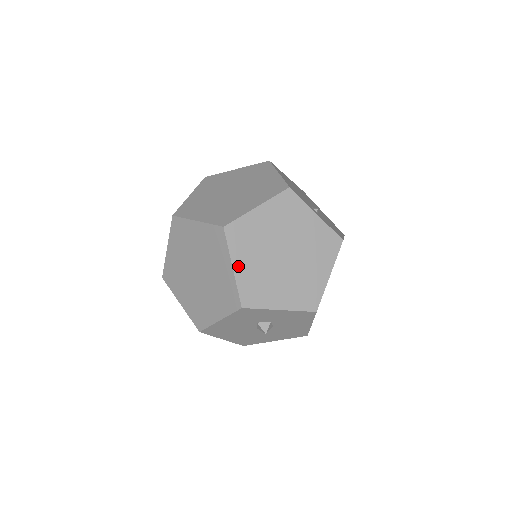
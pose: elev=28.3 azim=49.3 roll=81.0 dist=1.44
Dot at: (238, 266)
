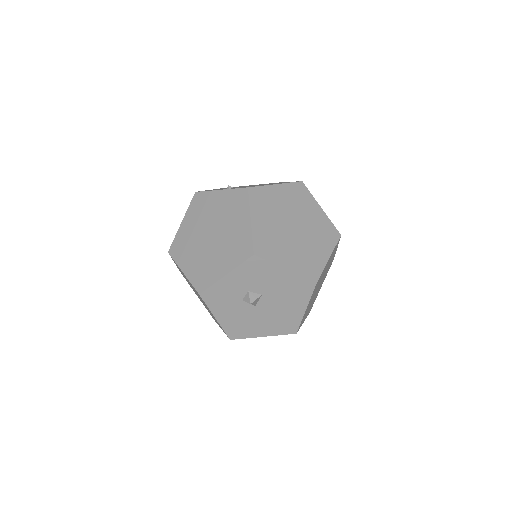
Dot at: (186, 269)
